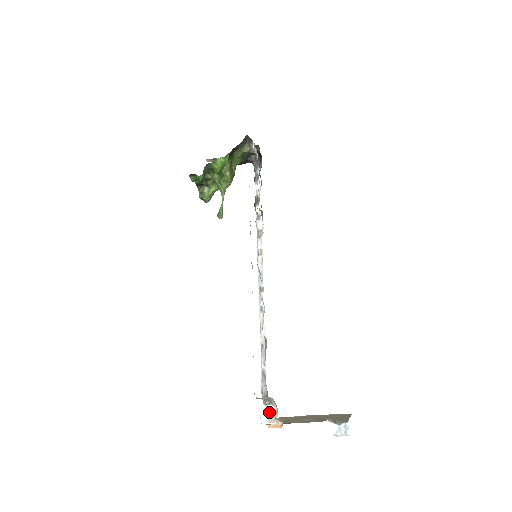
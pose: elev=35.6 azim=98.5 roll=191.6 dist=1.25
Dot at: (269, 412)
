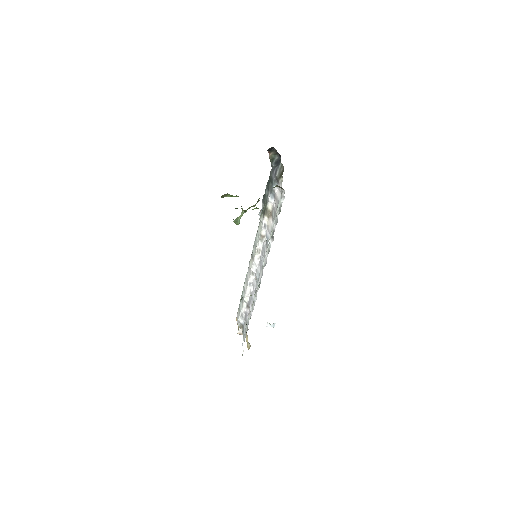
Dot at: occluded
